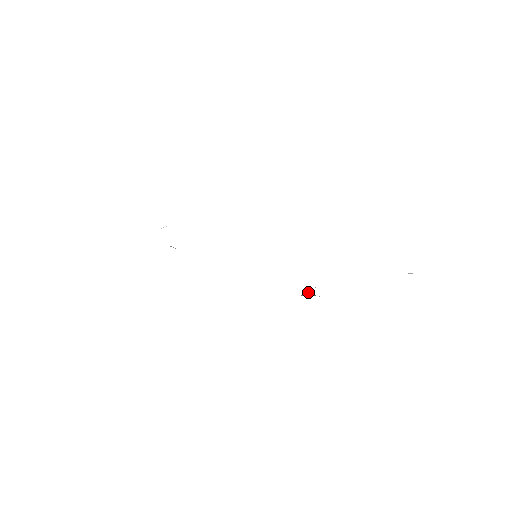
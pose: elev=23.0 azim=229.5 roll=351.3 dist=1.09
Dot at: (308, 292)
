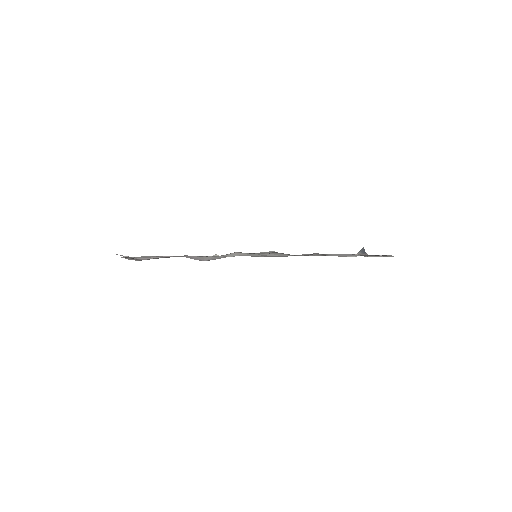
Dot at: (363, 250)
